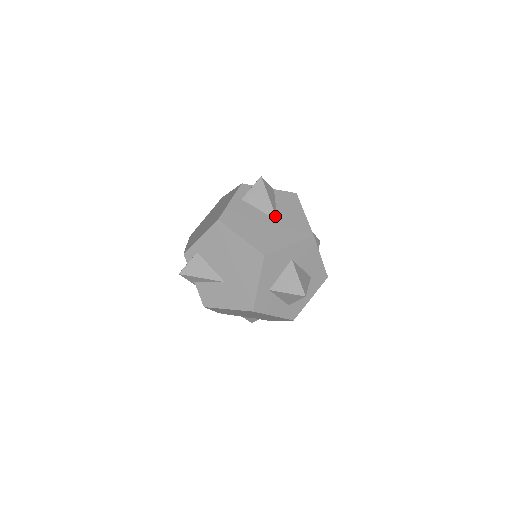
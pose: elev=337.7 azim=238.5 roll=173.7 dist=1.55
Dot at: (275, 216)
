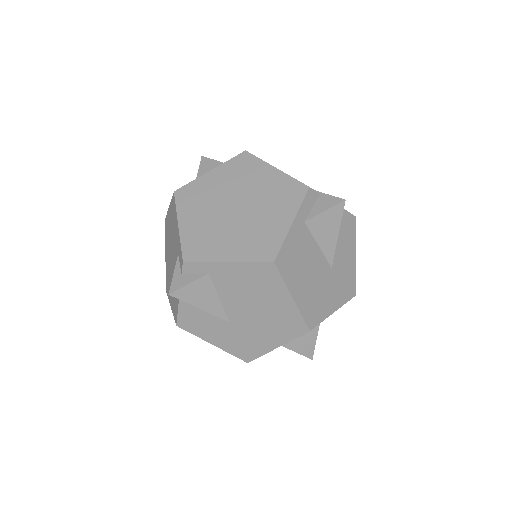
Dot at: (332, 261)
